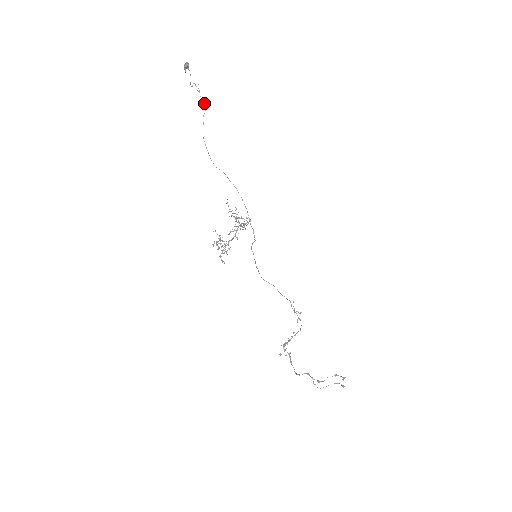
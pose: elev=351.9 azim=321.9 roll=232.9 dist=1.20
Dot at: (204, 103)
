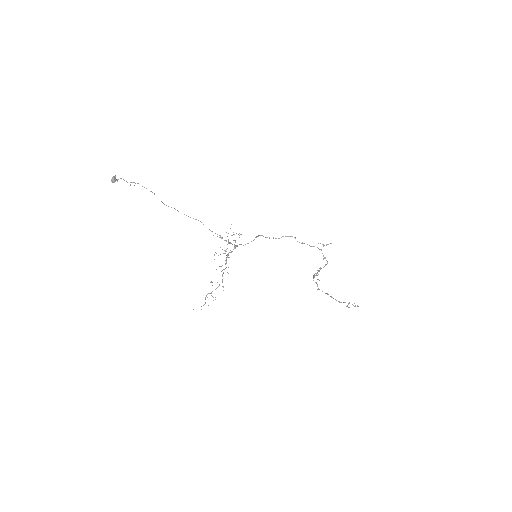
Dot at: occluded
